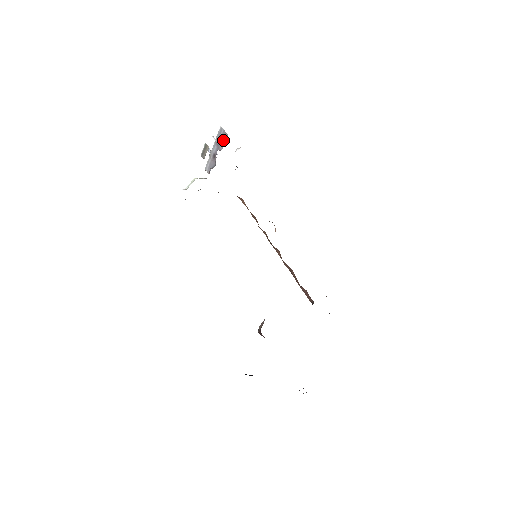
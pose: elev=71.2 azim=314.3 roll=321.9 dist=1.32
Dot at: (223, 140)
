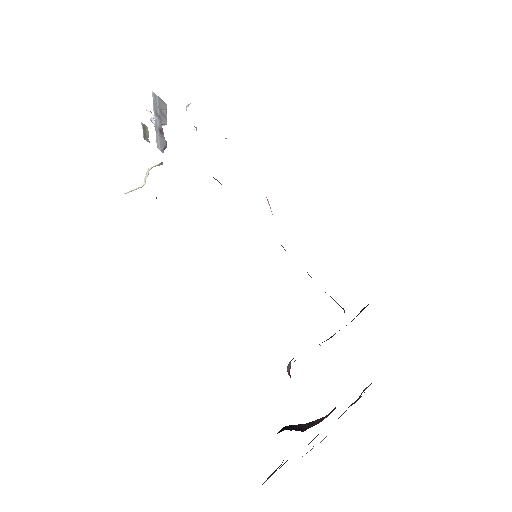
Dot at: (163, 111)
